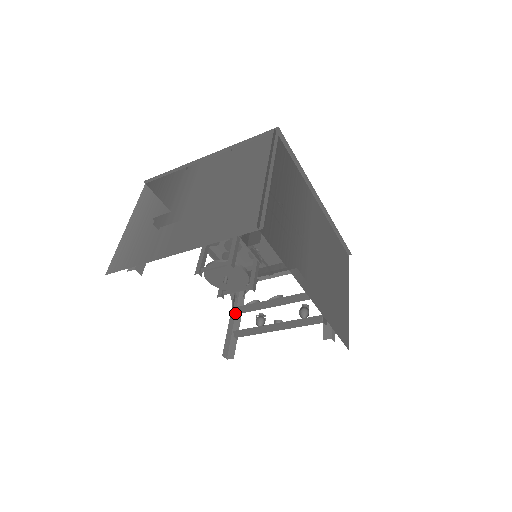
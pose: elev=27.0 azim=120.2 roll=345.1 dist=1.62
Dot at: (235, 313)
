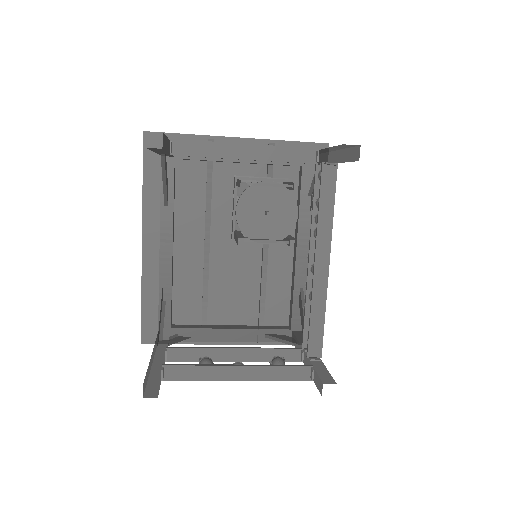
Dot at: (153, 359)
